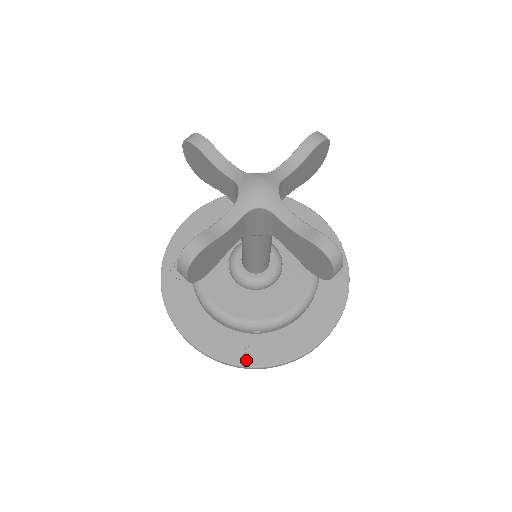
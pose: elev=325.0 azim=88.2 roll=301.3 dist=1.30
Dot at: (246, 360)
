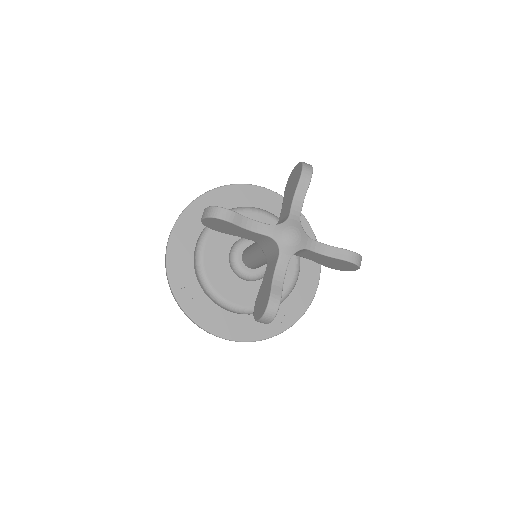
Dot at: (275, 330)
